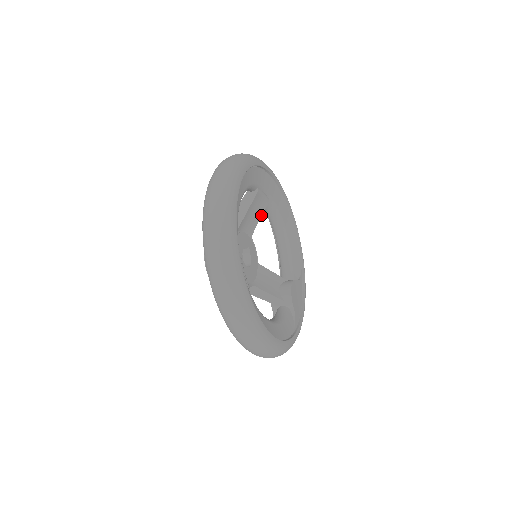
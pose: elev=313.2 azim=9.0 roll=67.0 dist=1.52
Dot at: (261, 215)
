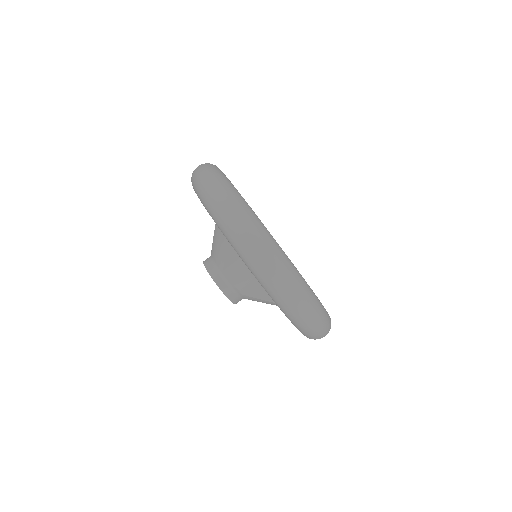
Dot at: occluded
